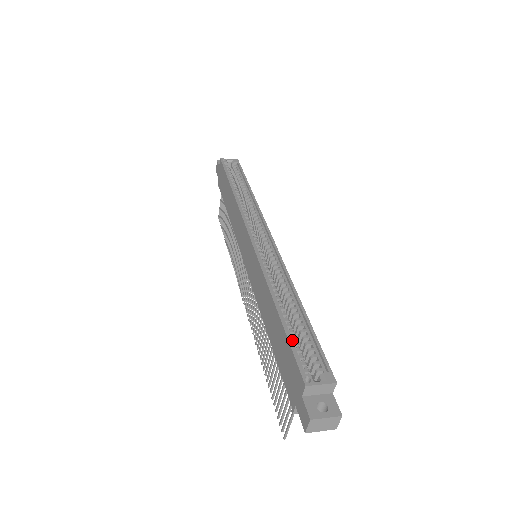
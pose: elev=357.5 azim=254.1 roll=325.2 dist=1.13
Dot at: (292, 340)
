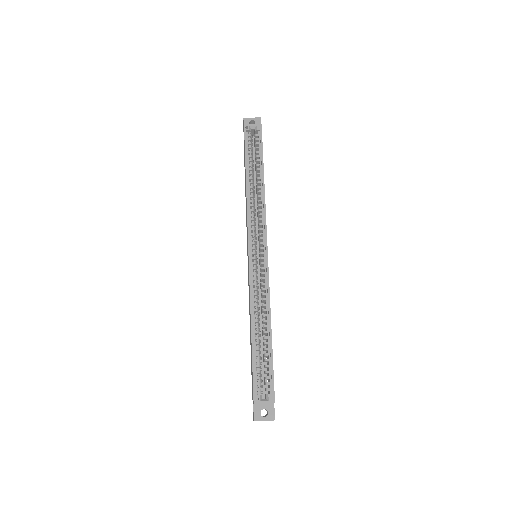
Dot at: occluded
